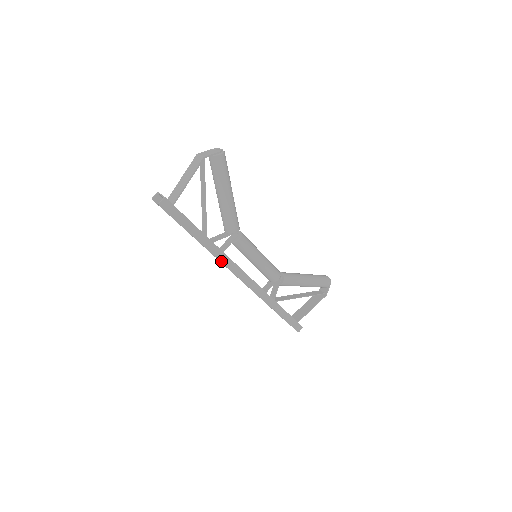
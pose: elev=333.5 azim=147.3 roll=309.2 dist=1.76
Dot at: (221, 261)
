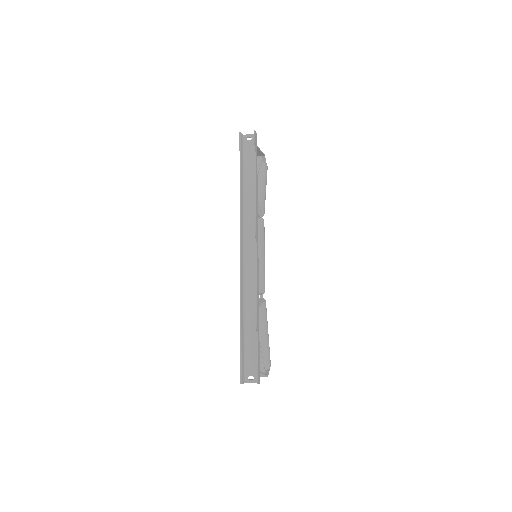
Dot at: (256, 215)
